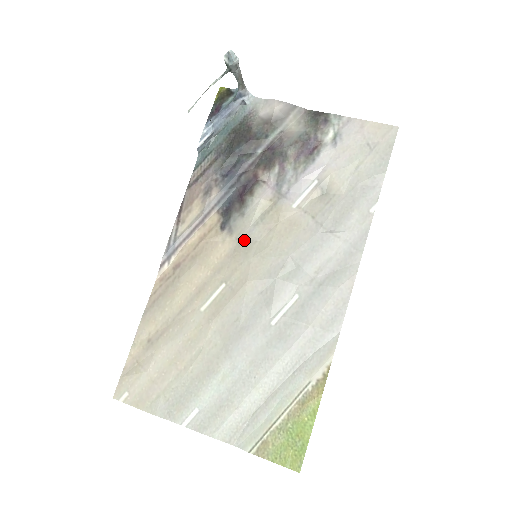
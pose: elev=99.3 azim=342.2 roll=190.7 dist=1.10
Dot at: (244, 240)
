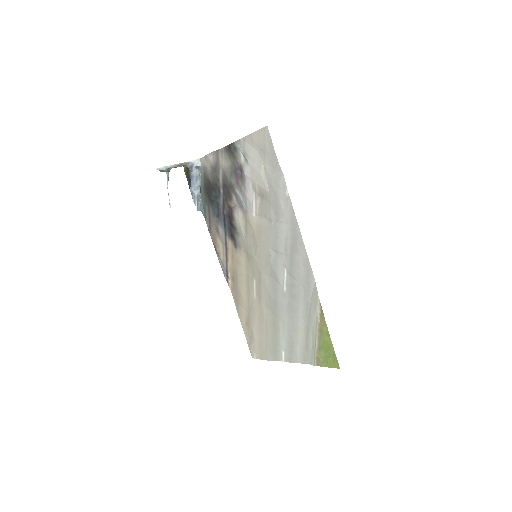
Dot at: (247, 249)
